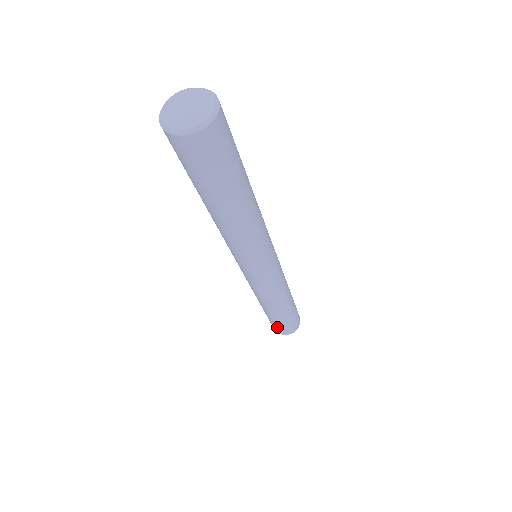
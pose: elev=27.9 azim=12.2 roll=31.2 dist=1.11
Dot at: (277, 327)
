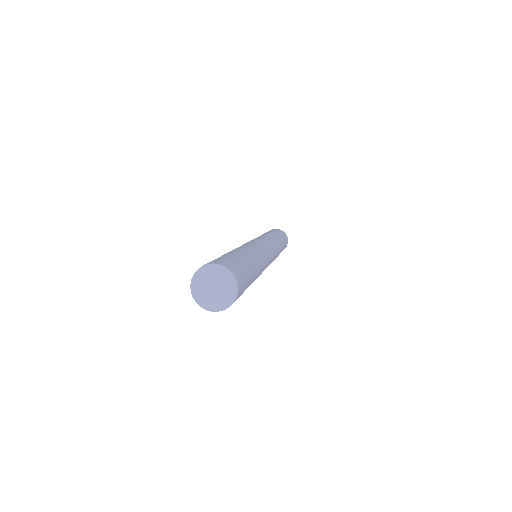
Dot at: occluded
